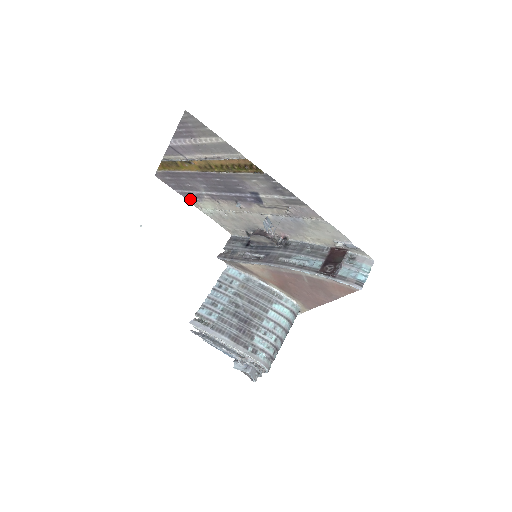
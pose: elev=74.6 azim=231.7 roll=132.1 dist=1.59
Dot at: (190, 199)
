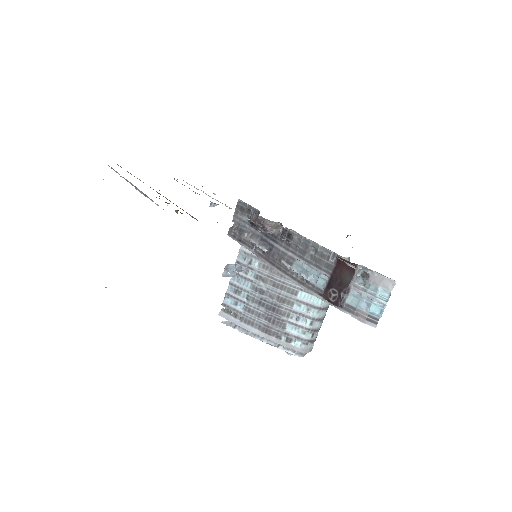
Dot at: occluded
